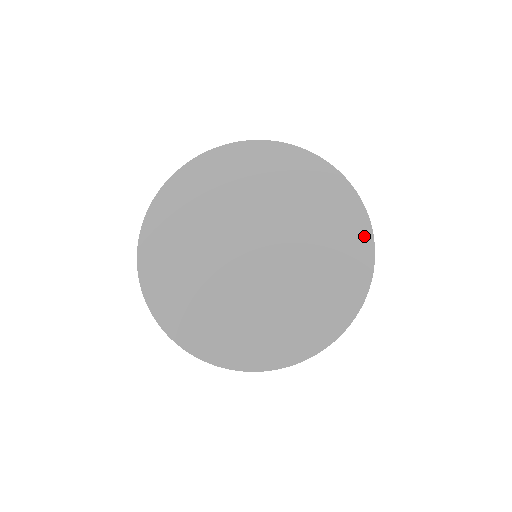
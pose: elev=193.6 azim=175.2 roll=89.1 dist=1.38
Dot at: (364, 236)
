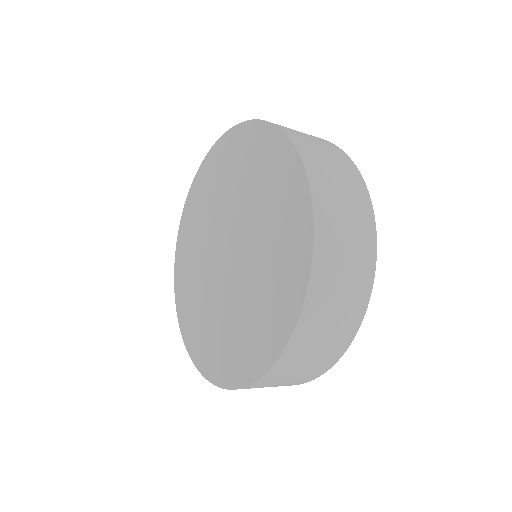
Dot at: (284, 330)
